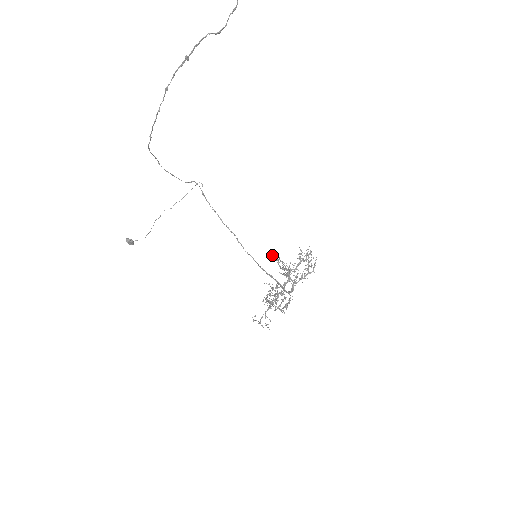
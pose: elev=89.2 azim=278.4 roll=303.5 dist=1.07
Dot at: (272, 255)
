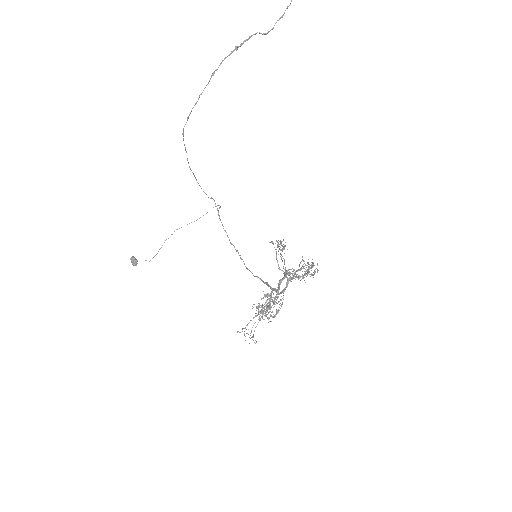
Dot at: occluded
